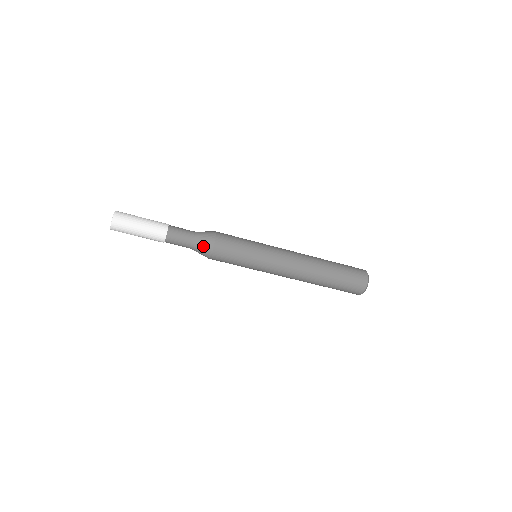
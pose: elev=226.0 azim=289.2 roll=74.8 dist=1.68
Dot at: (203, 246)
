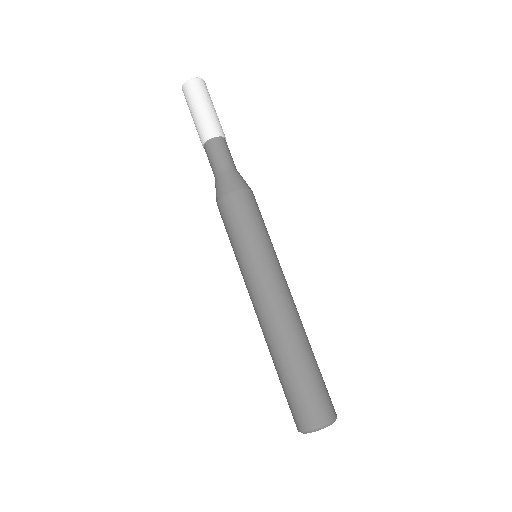
Dot at: (244, 180)
